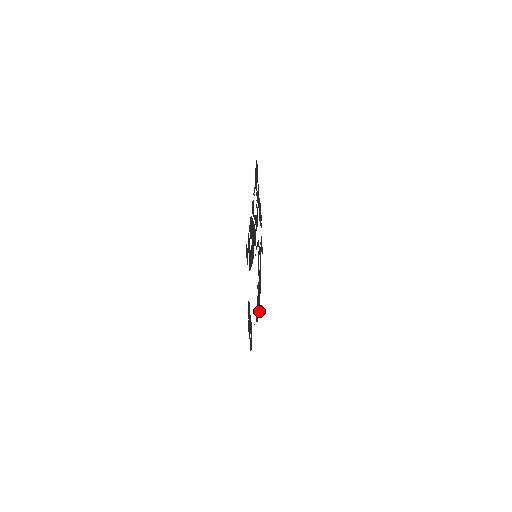
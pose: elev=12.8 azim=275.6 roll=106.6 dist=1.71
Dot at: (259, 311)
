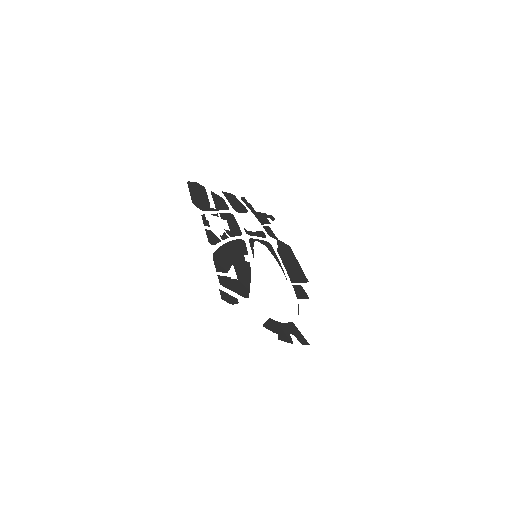
Dot at: (305, 277)
